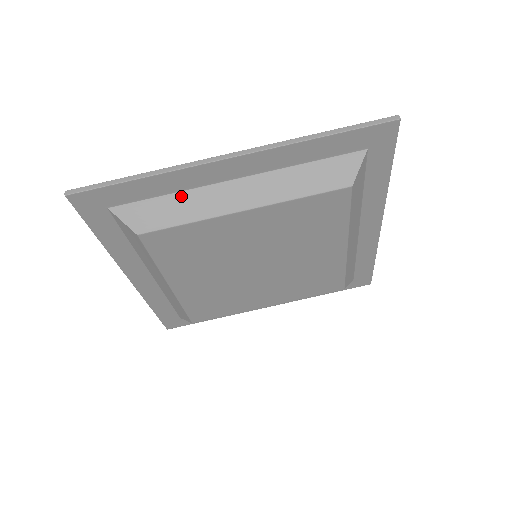
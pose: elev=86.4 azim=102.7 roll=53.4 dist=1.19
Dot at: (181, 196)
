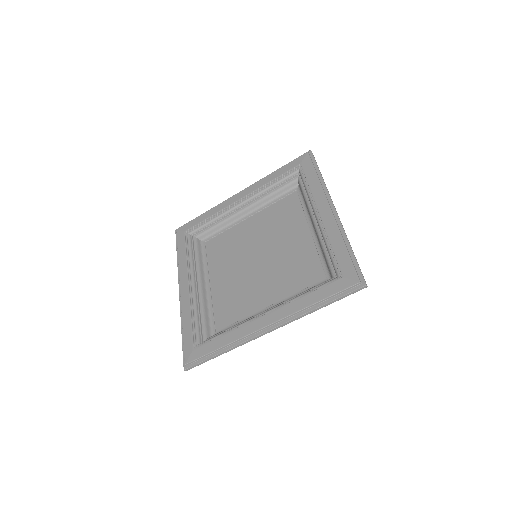
Dot at: occluded
